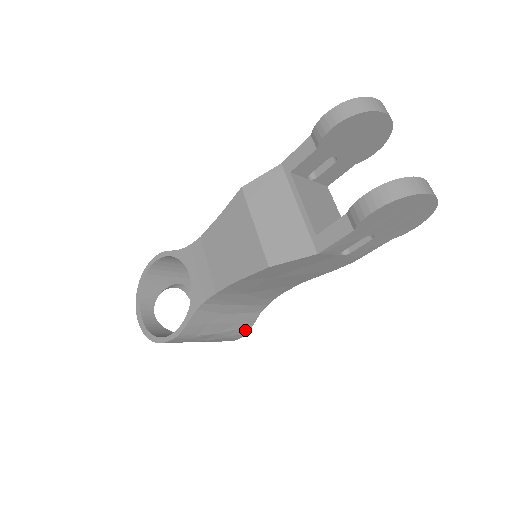
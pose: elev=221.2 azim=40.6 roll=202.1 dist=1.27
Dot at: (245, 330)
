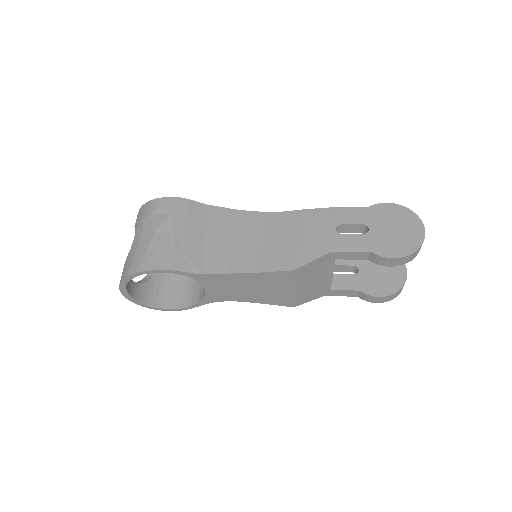
Dot at: occluded
